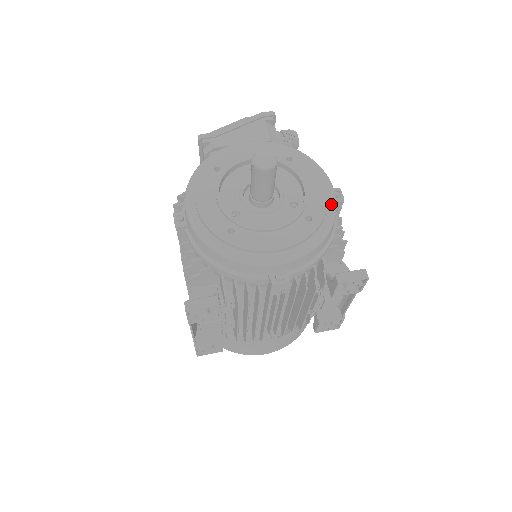
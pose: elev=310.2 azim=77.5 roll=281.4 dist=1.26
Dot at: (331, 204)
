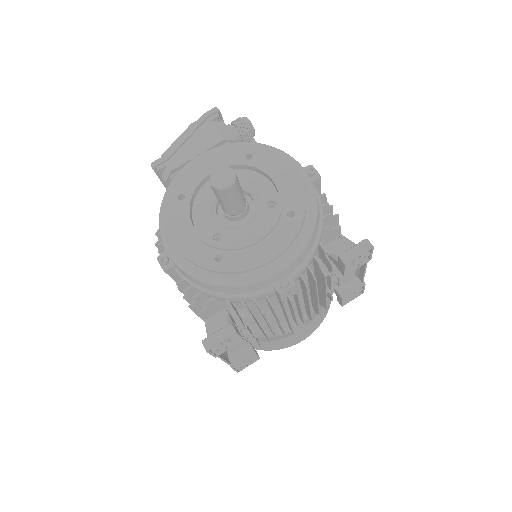
Dot at: (308, 188)
